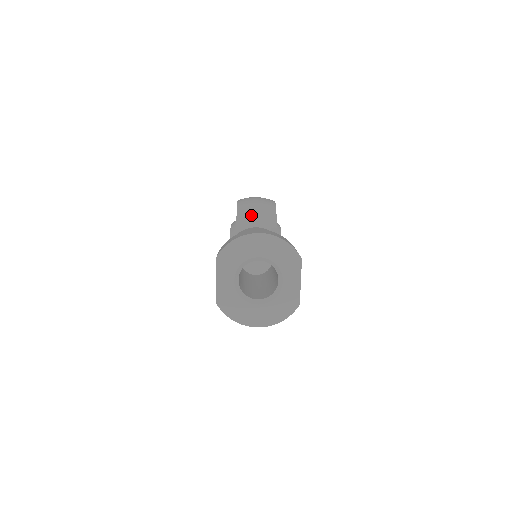
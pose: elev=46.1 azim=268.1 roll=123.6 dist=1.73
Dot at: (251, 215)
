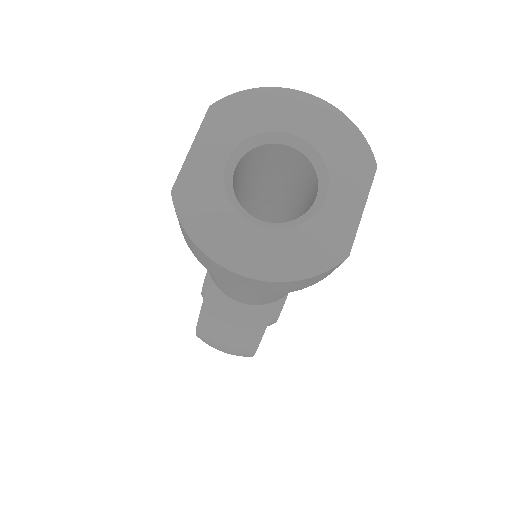
Dot at: occluded
